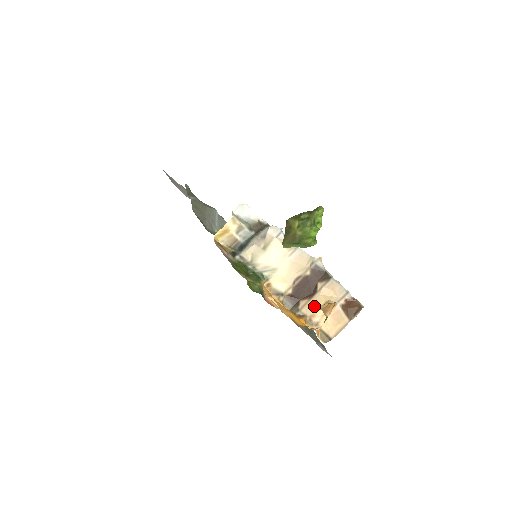
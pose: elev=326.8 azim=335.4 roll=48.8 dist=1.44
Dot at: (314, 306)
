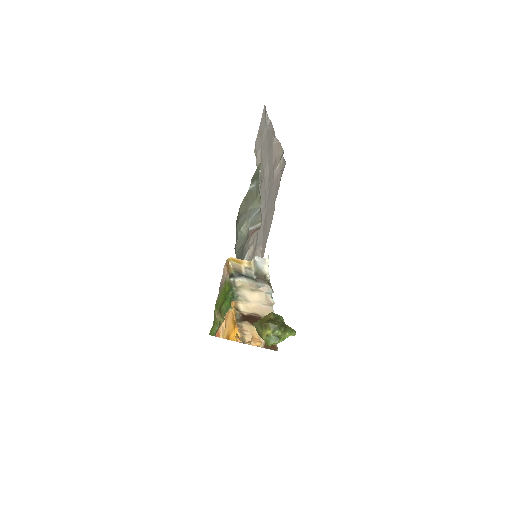
Dot at: (251, 329)
